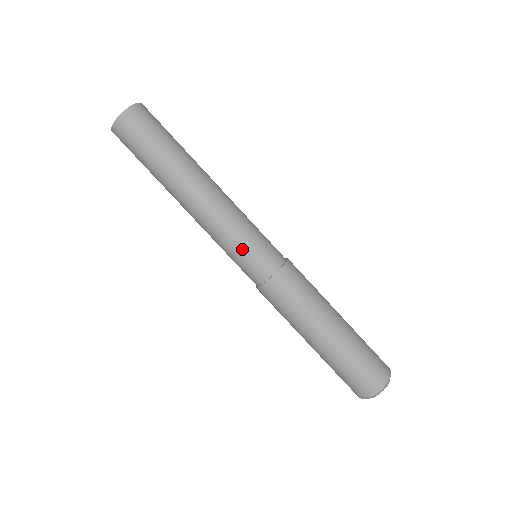
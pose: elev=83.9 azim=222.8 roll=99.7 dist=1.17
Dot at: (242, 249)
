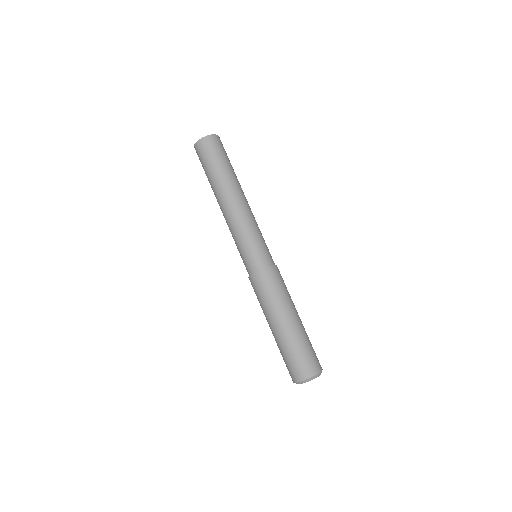
Dot at: (245, 247)
